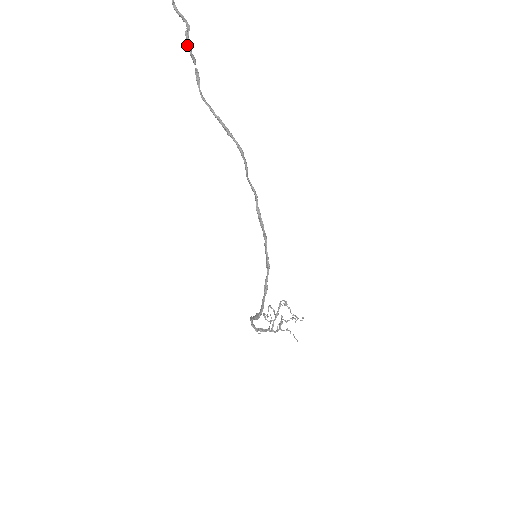
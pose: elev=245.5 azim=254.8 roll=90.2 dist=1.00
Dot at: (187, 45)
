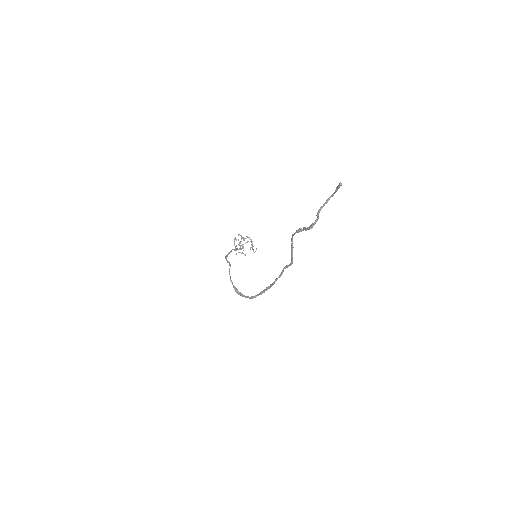
Dot at: (307, 229)
